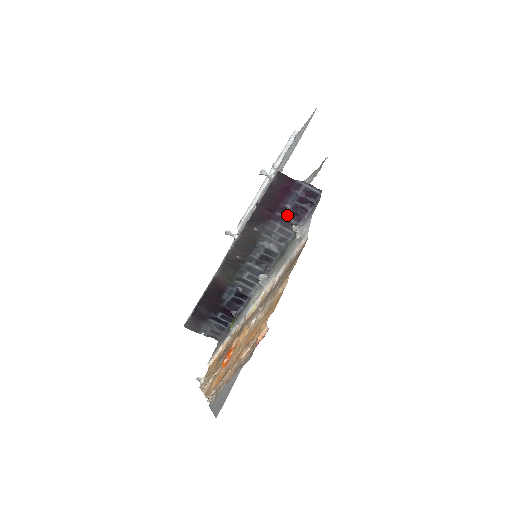
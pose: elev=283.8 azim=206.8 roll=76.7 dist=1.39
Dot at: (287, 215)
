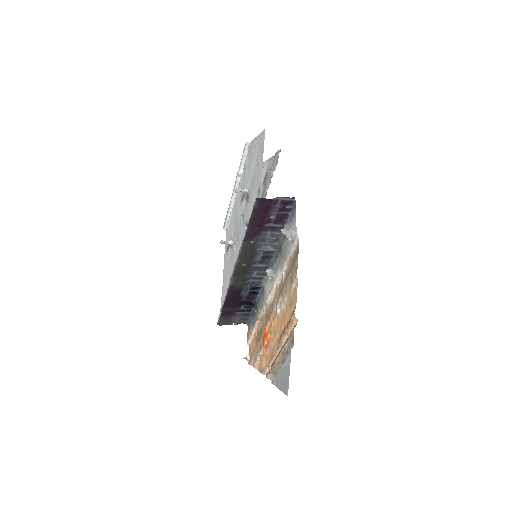
Dot at: (273, 223)
